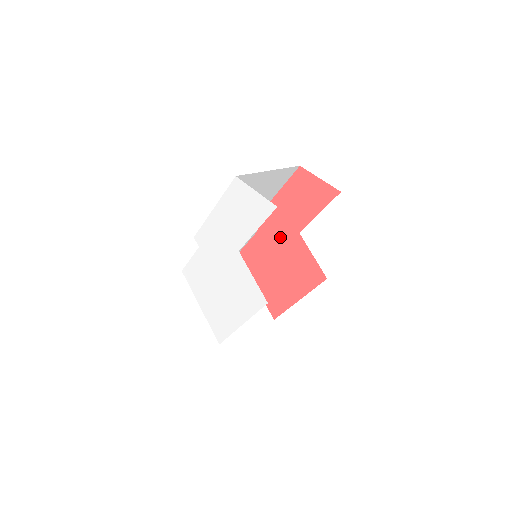
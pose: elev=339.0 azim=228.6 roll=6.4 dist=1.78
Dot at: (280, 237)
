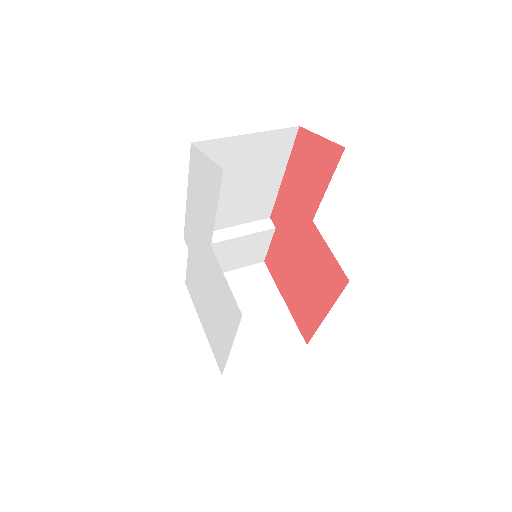
Dot at: (296, 231)
